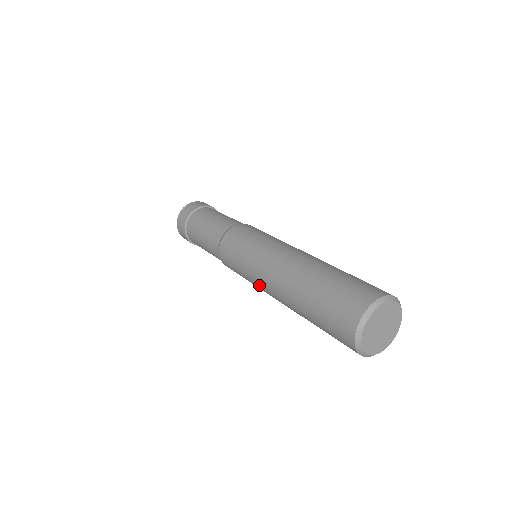
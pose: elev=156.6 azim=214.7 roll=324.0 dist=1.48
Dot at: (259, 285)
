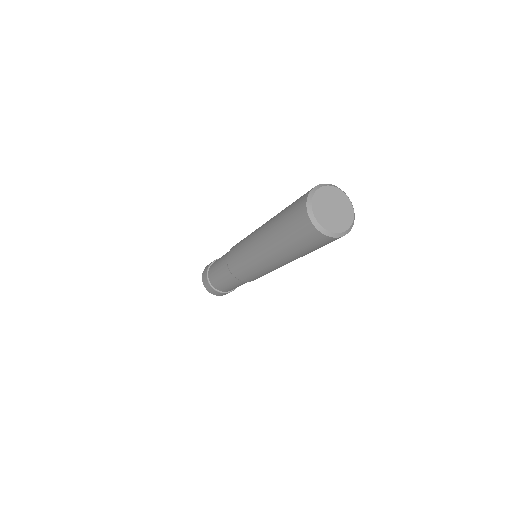
Dot at: (254, 258)
